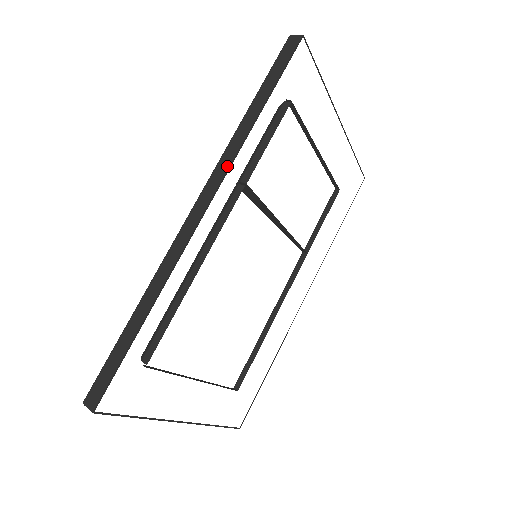
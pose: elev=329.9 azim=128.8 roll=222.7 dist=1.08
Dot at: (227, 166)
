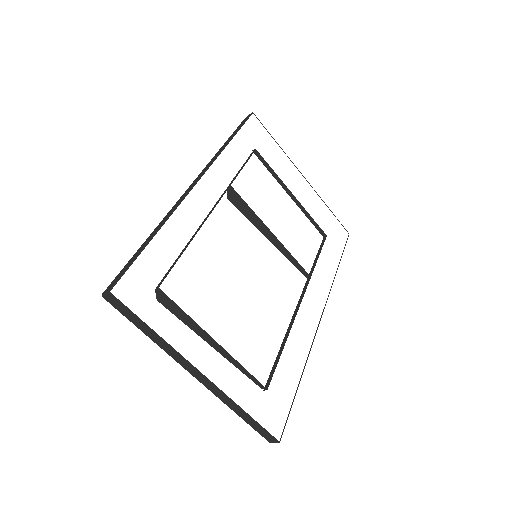
Dot at: (211, 163)
